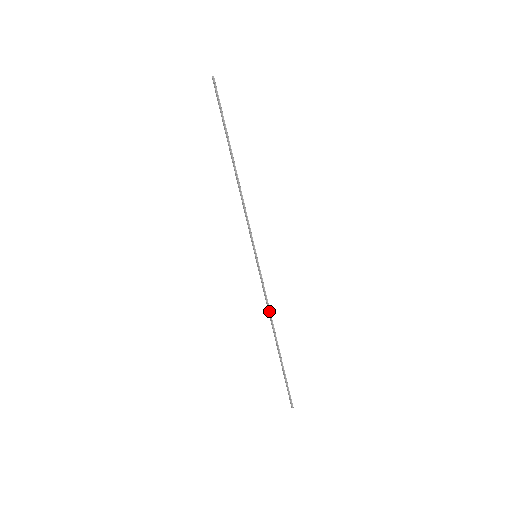
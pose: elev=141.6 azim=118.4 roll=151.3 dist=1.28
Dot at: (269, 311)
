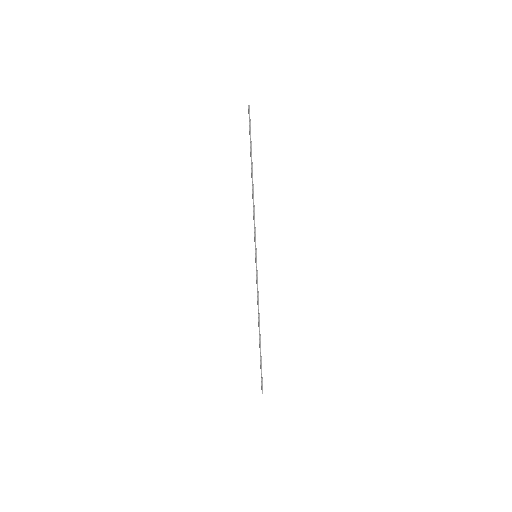
Dot at: (258, 305)
